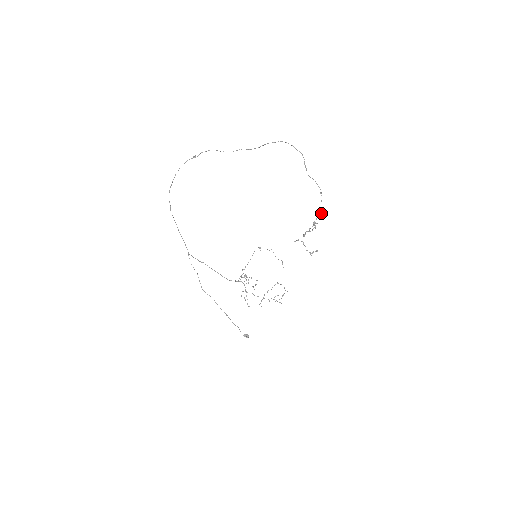
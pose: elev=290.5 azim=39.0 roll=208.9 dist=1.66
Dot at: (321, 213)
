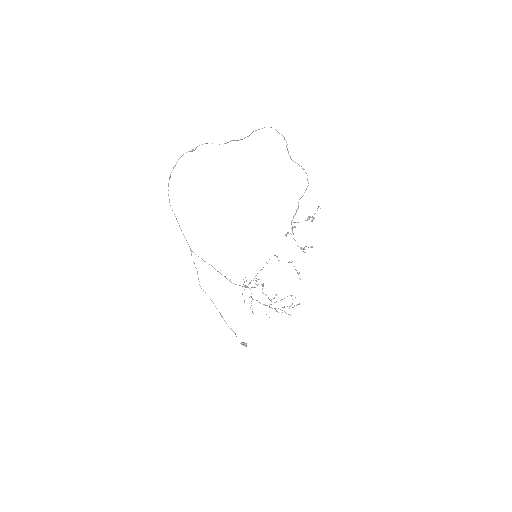
Dot at: occluded
